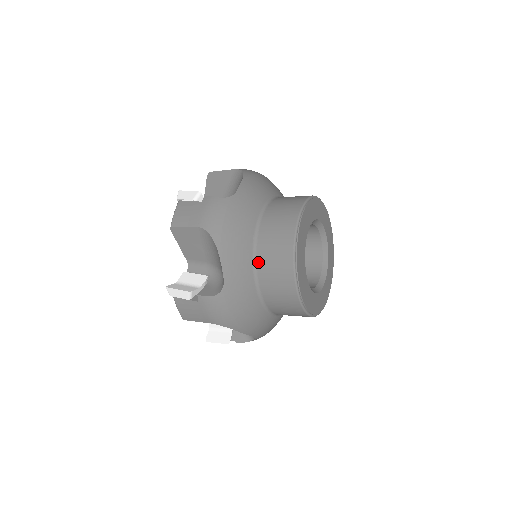
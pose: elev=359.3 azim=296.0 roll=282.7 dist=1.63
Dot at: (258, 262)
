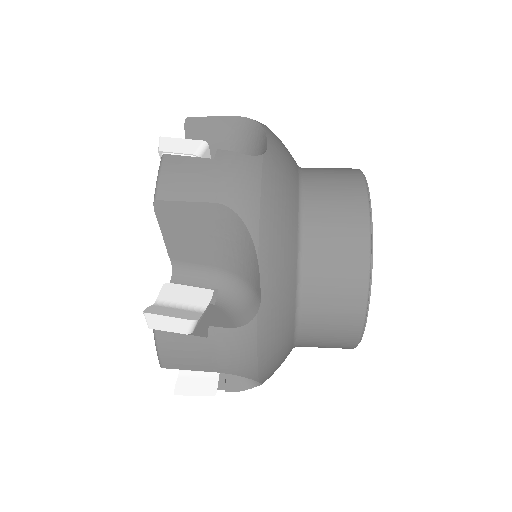
Dot at: (306, 267)
